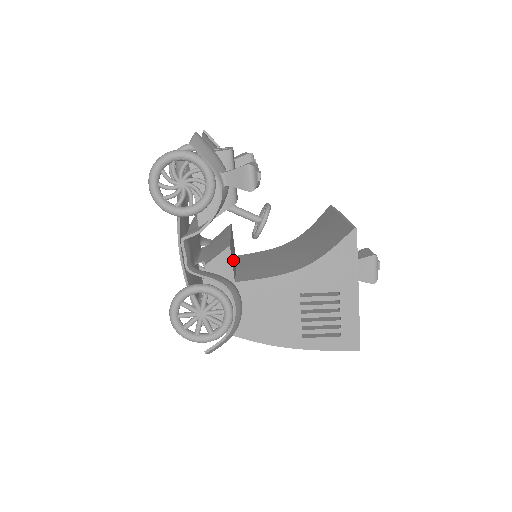
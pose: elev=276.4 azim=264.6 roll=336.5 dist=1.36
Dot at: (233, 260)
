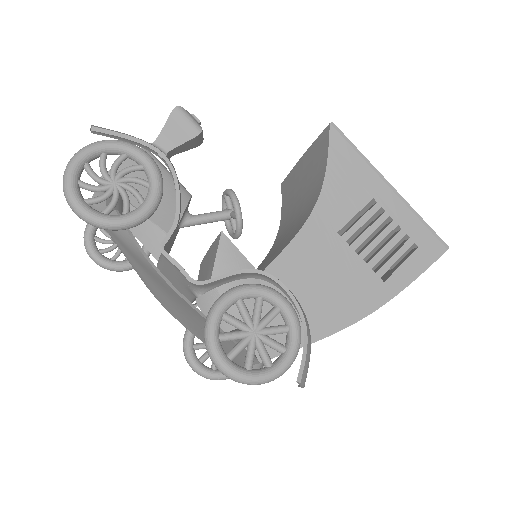
Dot at: occluded
